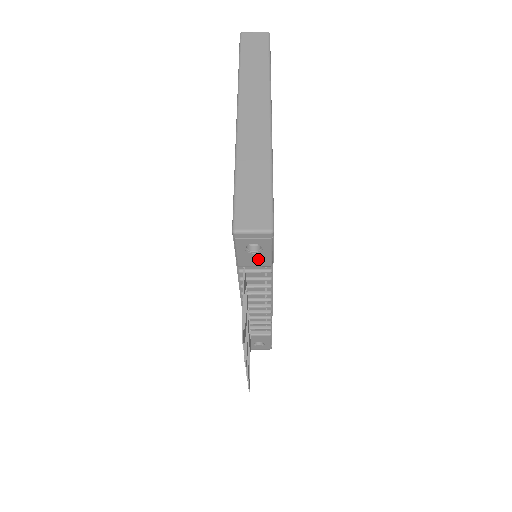
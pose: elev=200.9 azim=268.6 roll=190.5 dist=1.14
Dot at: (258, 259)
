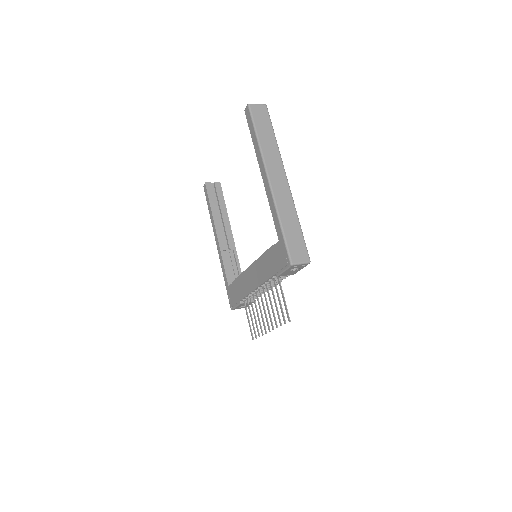
Dot at: (291, 273)
